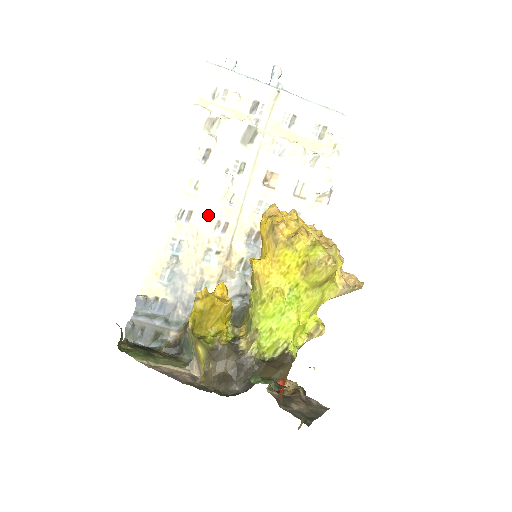
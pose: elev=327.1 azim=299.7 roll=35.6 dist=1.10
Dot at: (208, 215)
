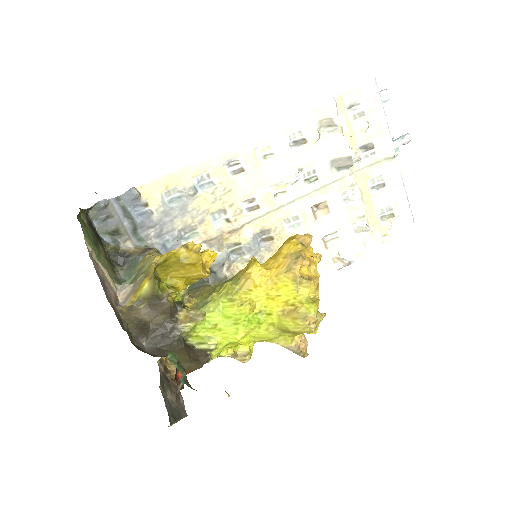
Dot at: (252, 186)
